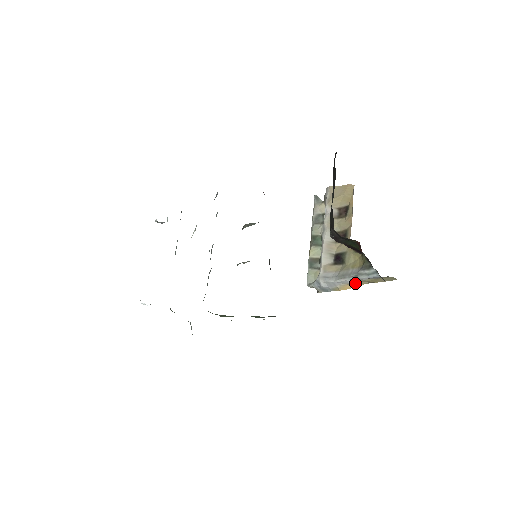
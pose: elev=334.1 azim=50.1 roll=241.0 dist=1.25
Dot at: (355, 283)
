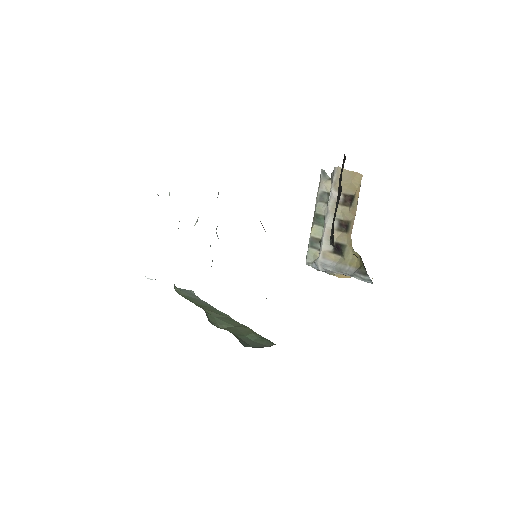
Dot at: occluded
